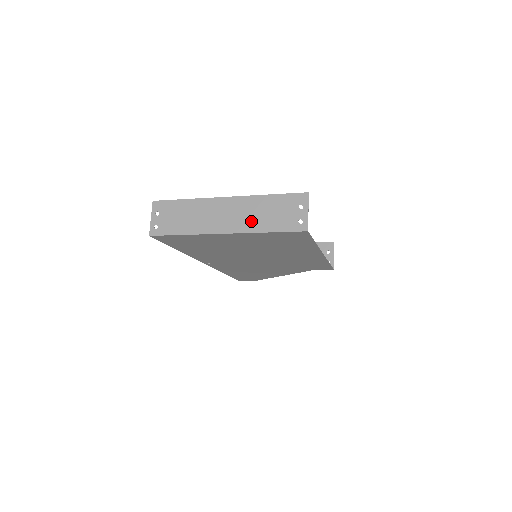
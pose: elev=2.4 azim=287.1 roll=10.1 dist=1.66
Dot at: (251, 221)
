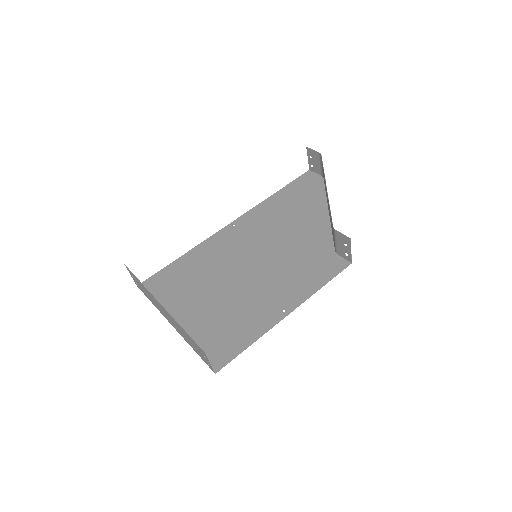
Dot at: (181, 334)
